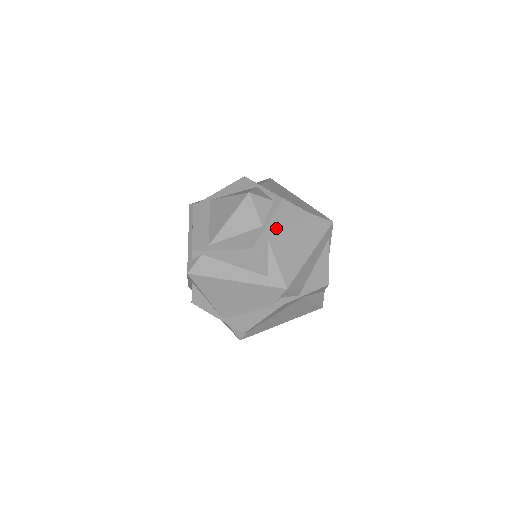
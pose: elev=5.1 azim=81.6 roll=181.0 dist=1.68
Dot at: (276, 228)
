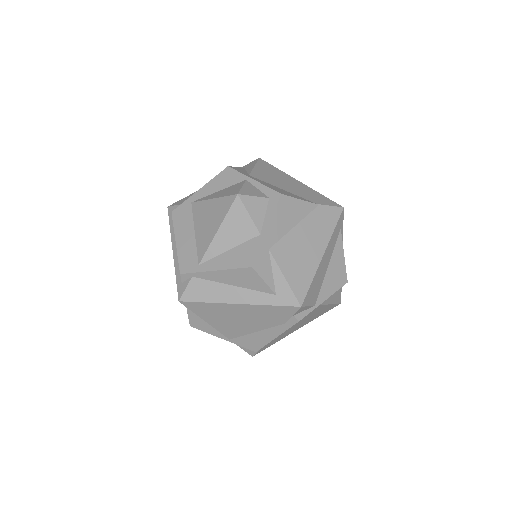
Dot at: (277, 233)
